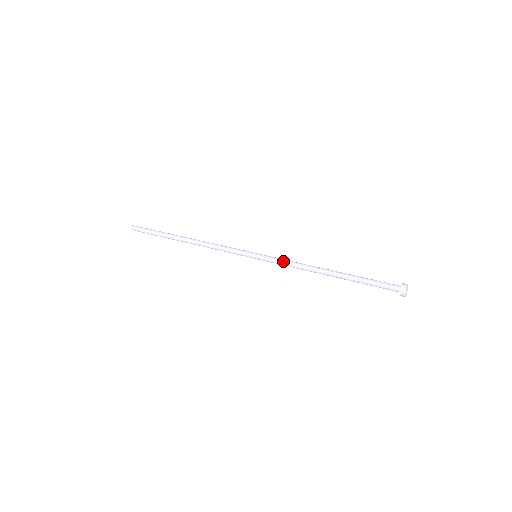
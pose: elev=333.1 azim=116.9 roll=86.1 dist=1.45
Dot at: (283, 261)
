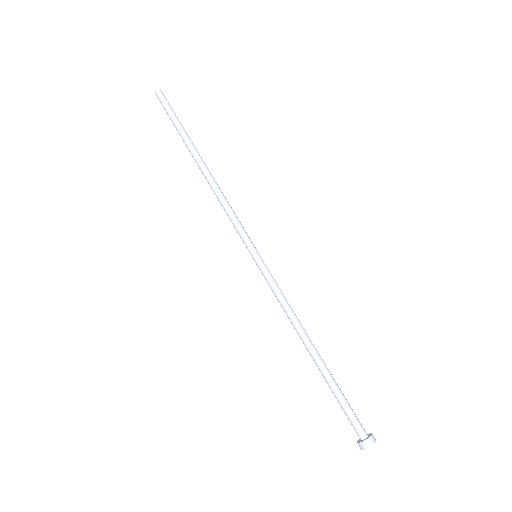
Dot at: (275, 293)
